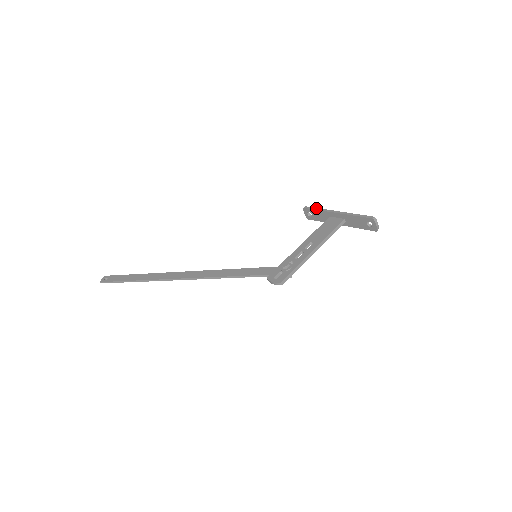
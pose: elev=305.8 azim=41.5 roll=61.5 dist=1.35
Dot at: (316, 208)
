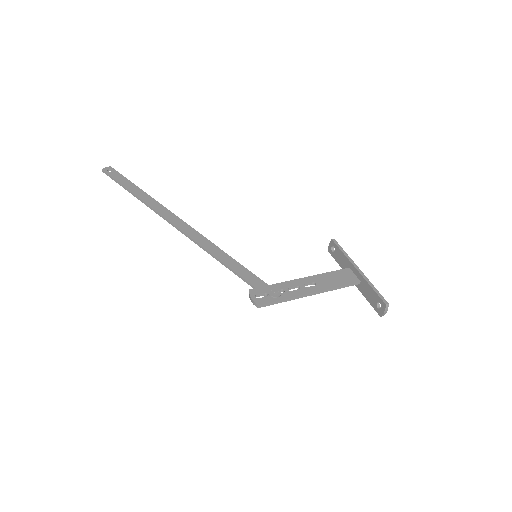
Dot at: occluded
